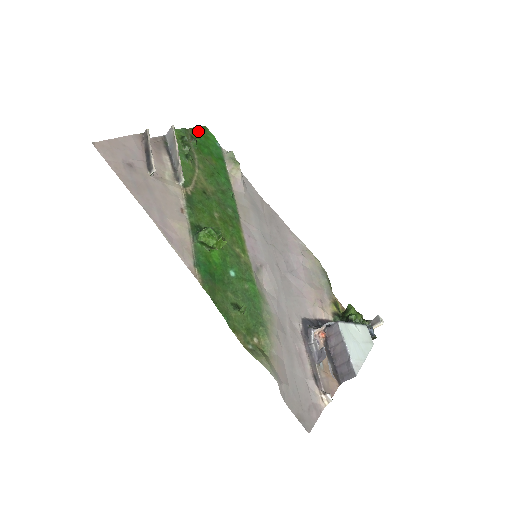
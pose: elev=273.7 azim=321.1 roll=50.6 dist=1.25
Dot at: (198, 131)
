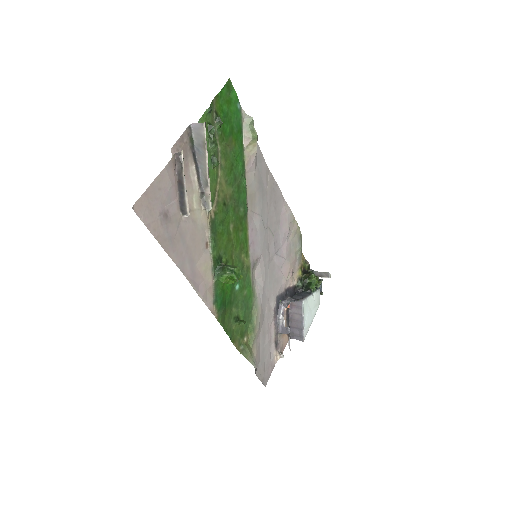
Dot at: (222, 96)
